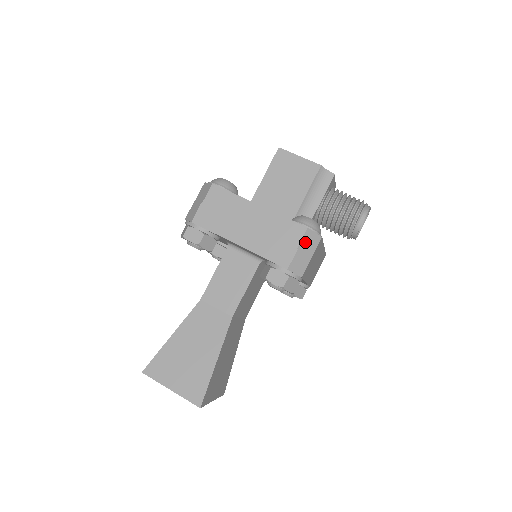
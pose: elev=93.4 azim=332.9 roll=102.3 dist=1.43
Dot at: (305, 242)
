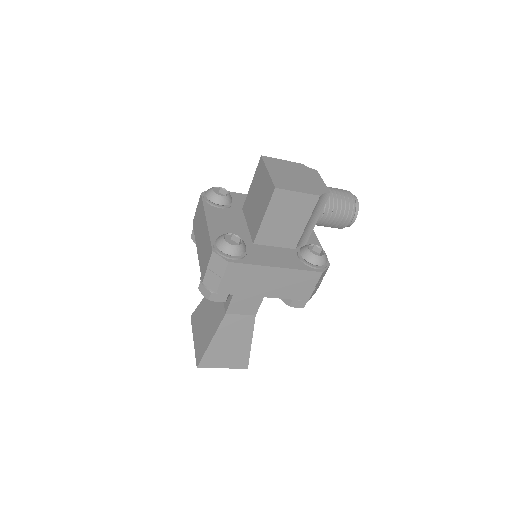
Dot at: (320, 279)
